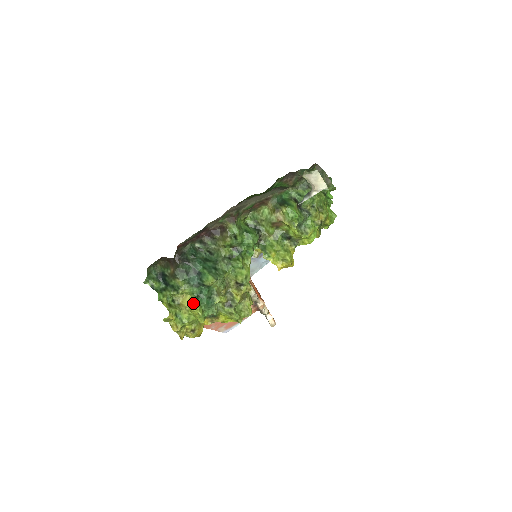
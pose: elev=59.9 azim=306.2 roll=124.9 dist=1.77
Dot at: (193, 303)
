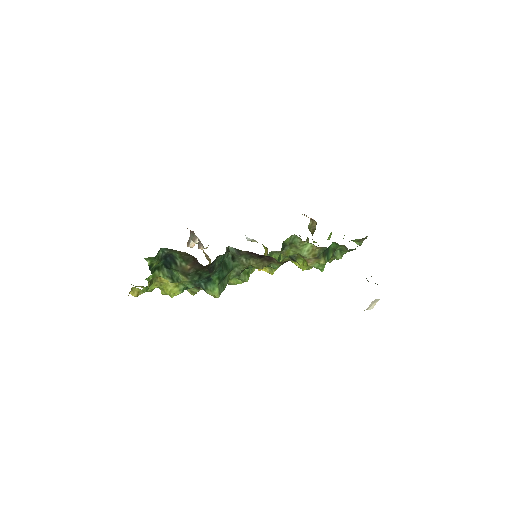
Dot at: (176, 290)
